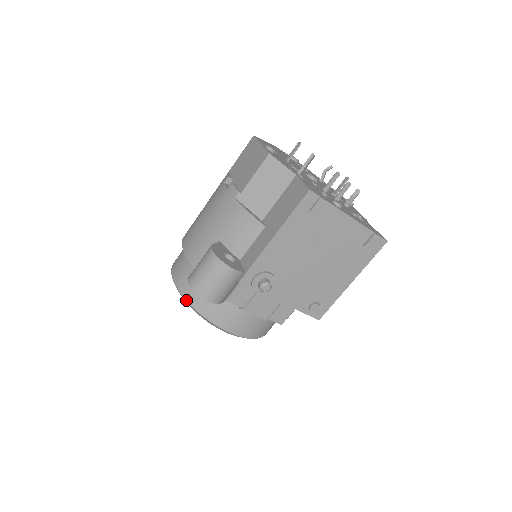
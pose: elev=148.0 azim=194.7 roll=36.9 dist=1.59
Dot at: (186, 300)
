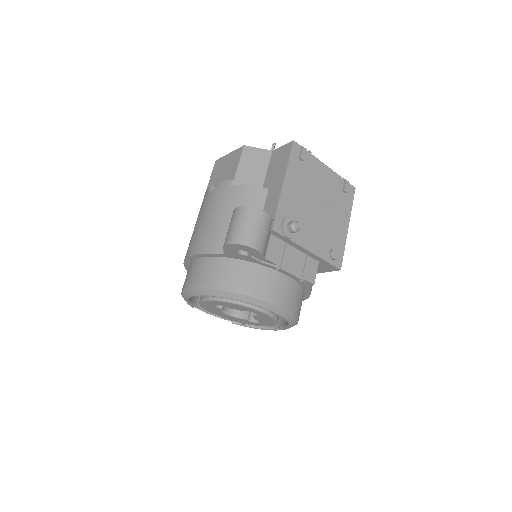
Dot at: (221, 289)
